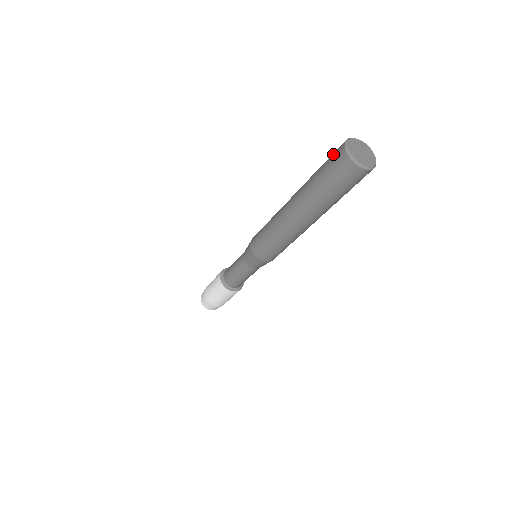
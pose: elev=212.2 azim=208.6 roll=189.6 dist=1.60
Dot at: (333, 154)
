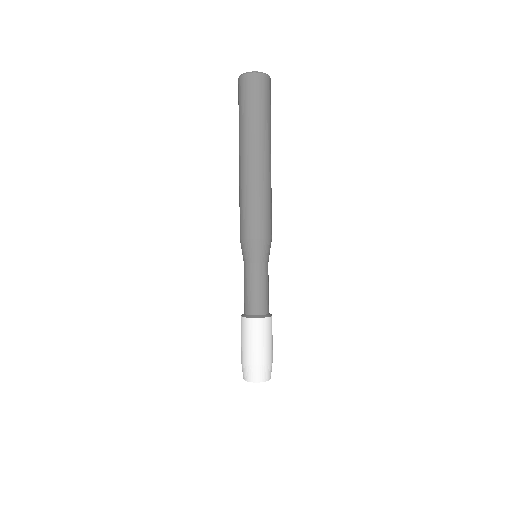
Dot at: (238, 93)
